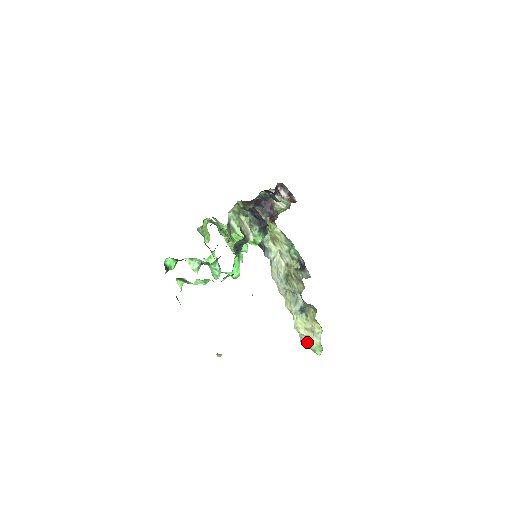
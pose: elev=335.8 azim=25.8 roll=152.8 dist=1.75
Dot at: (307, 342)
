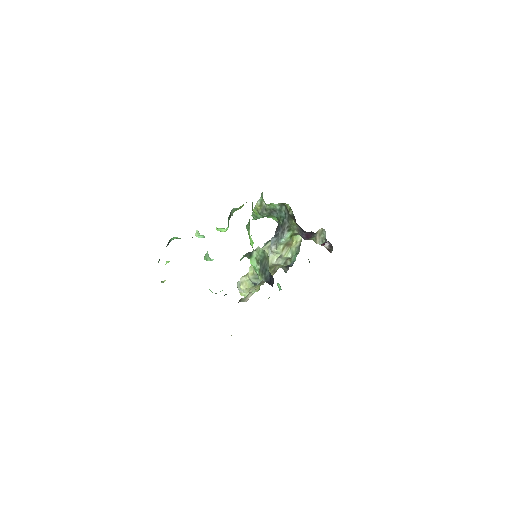
Dot at: (240, 289)
